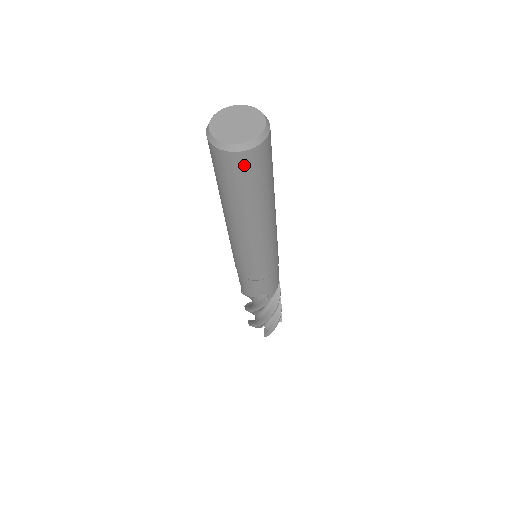
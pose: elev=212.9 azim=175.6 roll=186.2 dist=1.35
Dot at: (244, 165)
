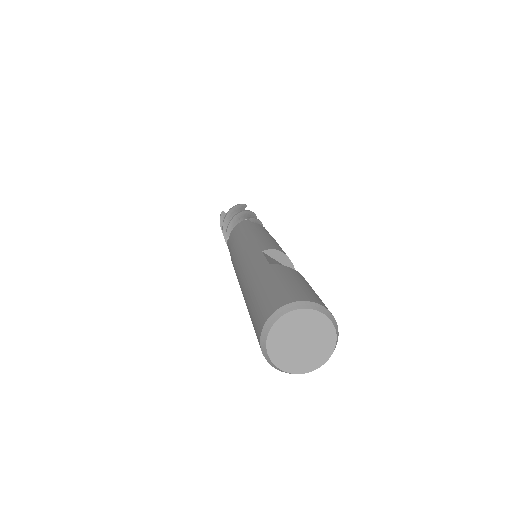
Dot at: occluded
